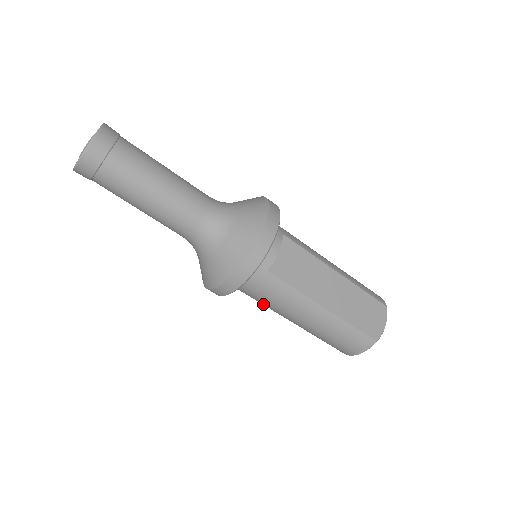
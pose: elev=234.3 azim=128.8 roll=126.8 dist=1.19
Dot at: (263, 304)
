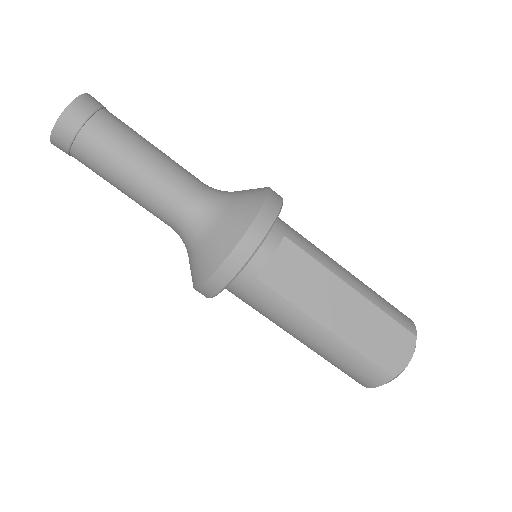
Dot at: occluded
